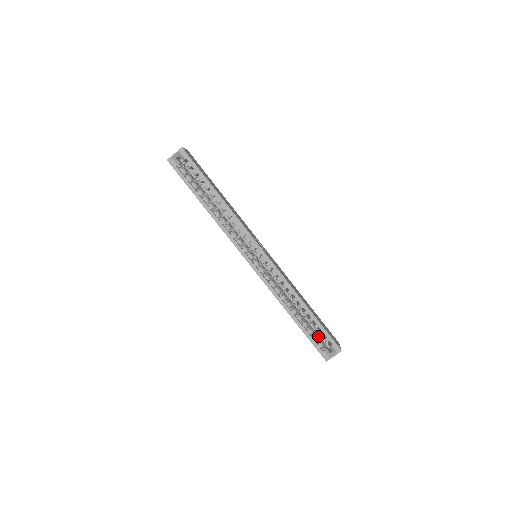
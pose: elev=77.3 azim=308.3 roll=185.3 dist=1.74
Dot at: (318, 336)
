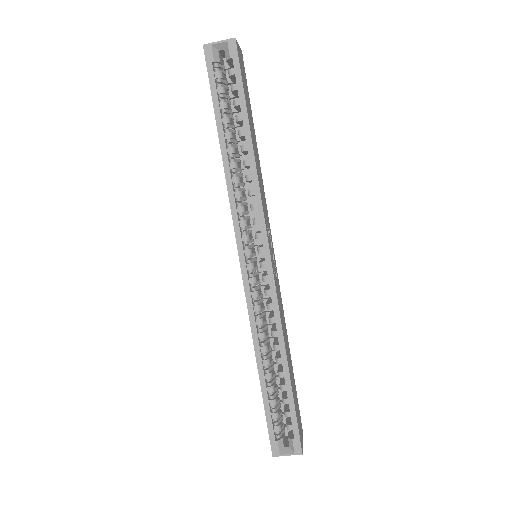
Dot at: (280, 414)
